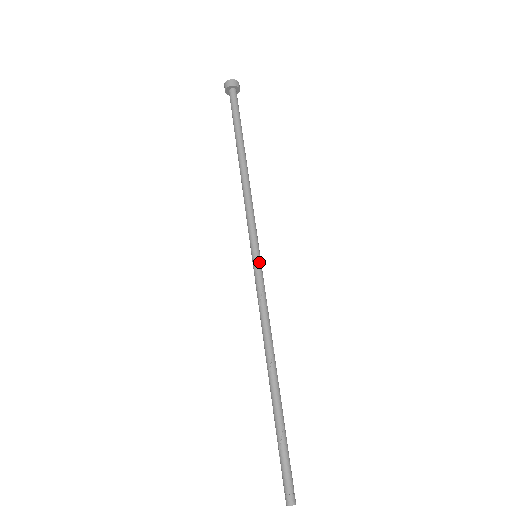
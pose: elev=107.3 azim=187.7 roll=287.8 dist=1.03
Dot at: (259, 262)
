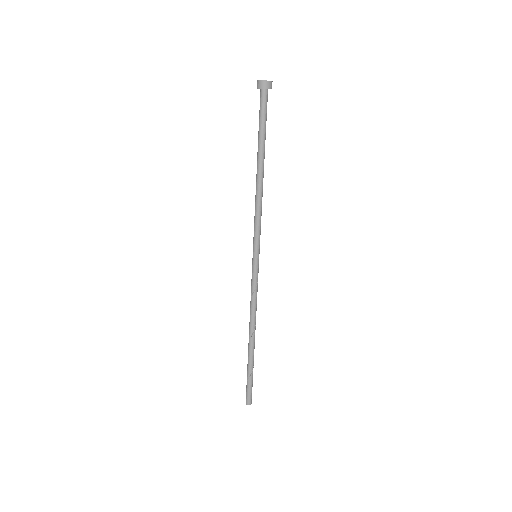
Dot at: occluded
